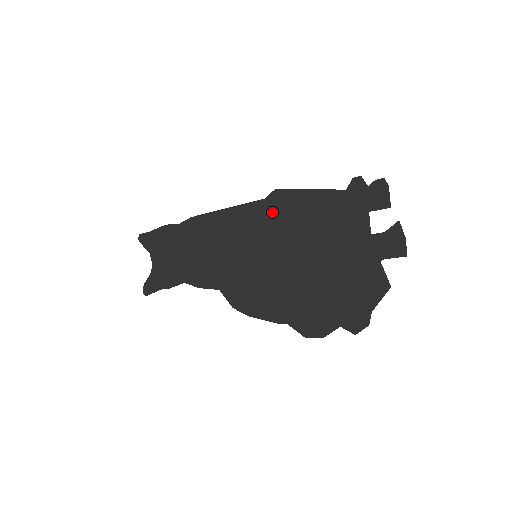
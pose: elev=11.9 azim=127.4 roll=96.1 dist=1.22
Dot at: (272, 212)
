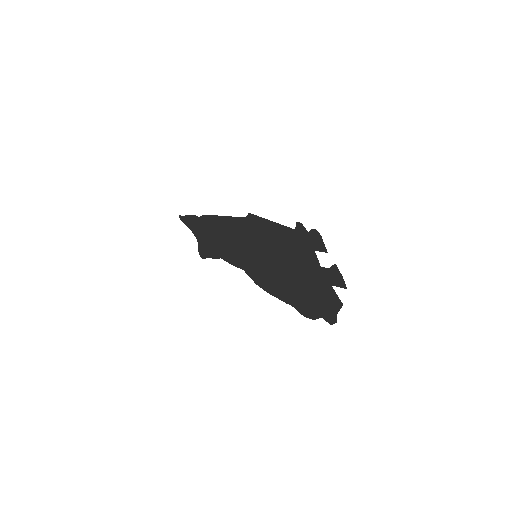
Dot at: (254, 229)
